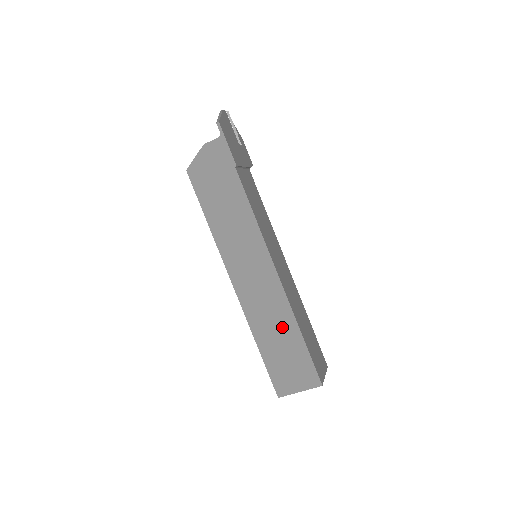
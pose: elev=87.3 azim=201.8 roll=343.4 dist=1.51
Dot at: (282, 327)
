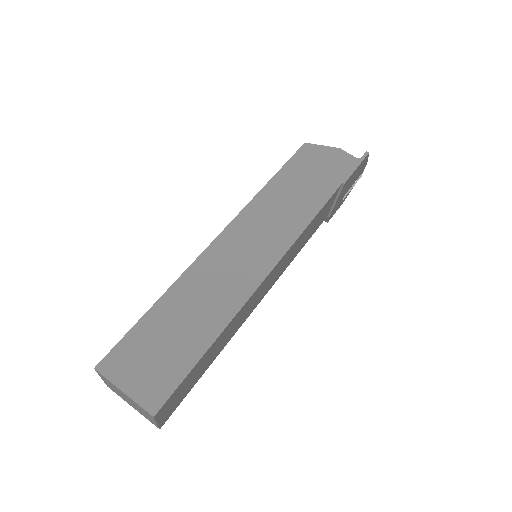
Dot at: (204, 316)
